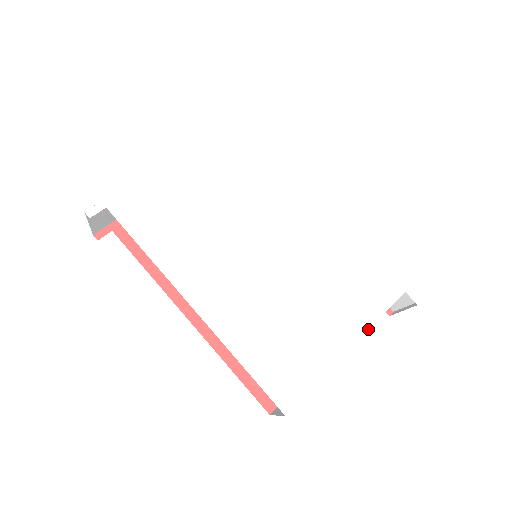
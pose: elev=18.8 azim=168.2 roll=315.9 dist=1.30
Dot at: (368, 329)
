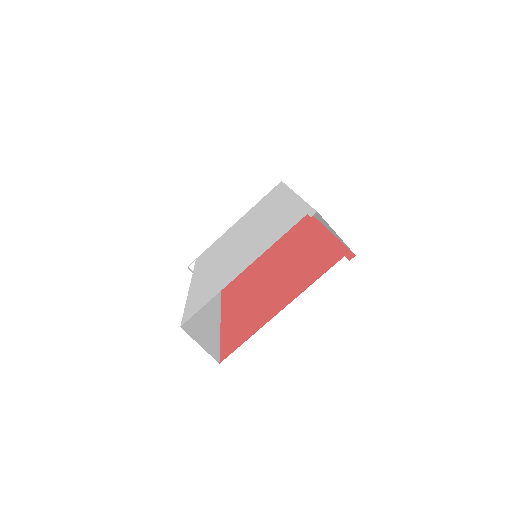
Dot at: occluded
